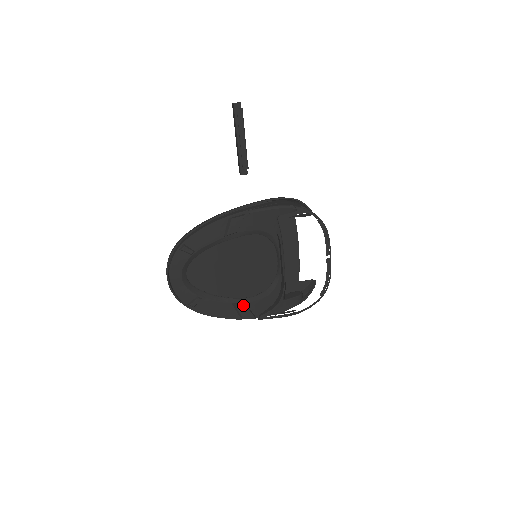
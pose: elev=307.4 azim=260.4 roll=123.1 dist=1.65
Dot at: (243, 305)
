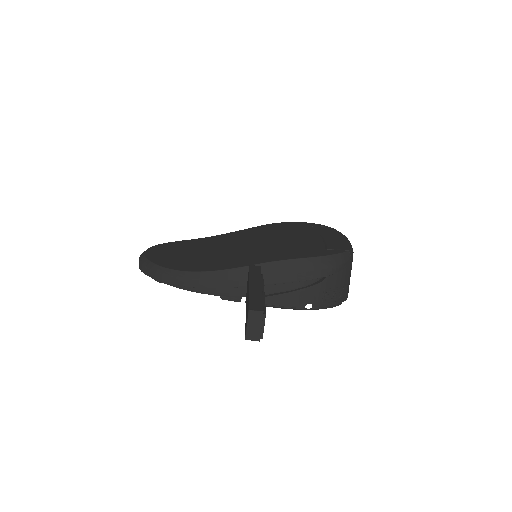
Dot at: occluded
